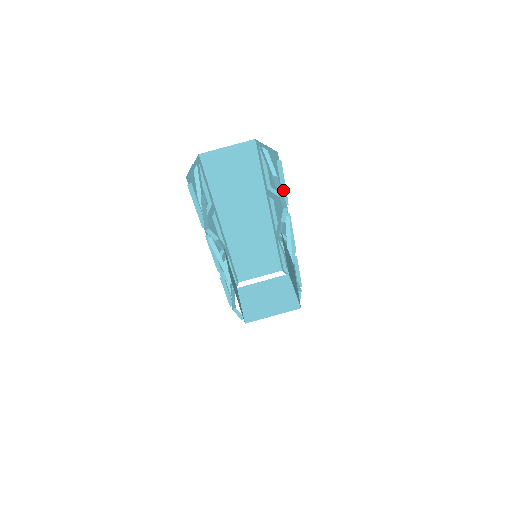
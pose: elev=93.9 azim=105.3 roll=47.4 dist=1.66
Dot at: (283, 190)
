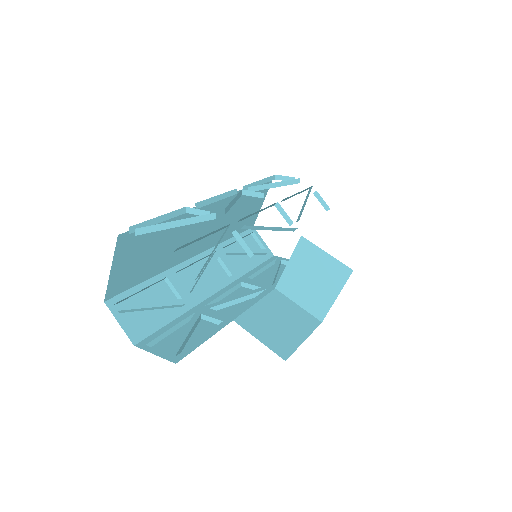
Dot at: occluded
